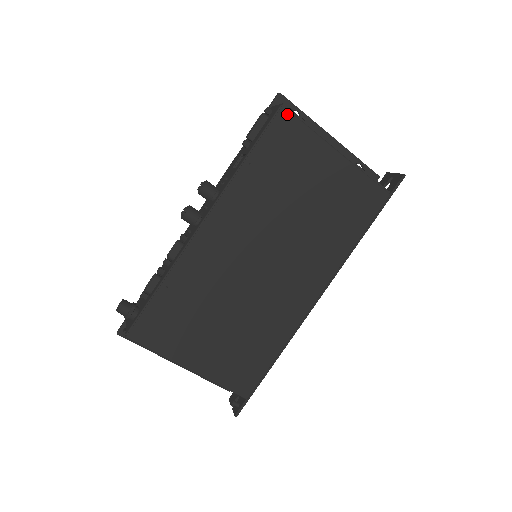
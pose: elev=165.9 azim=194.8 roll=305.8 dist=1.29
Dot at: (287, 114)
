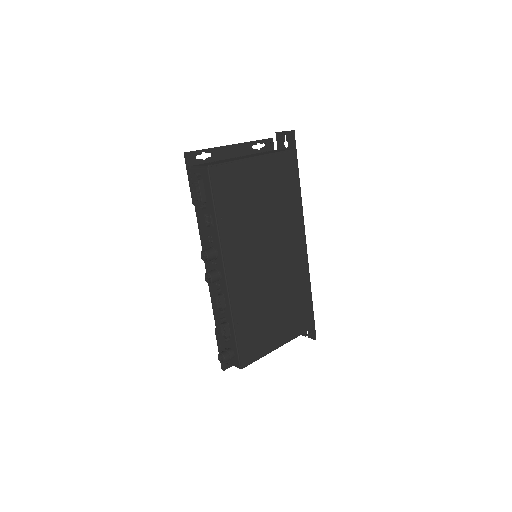
Dot at: (215, 170)
